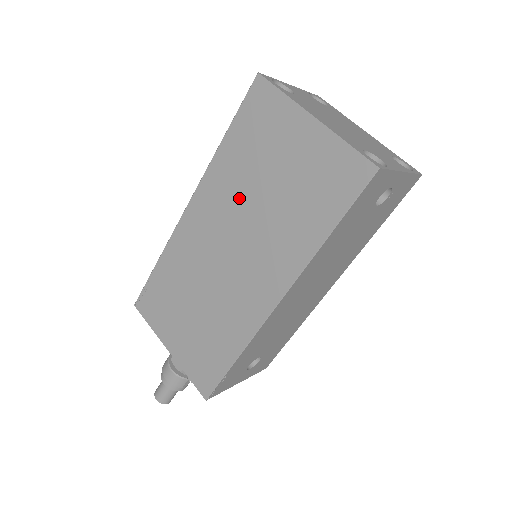
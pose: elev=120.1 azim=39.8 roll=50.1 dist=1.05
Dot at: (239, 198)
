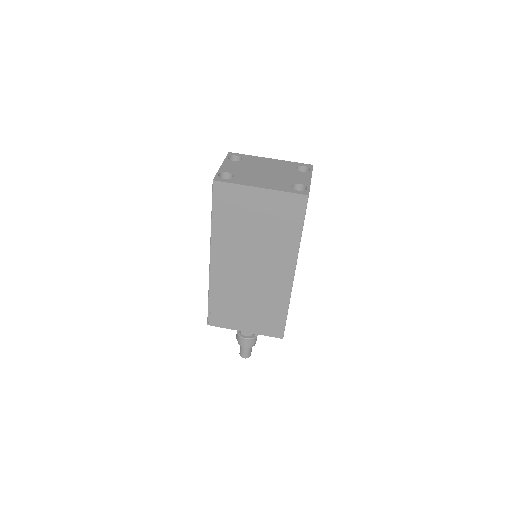
Dot at: (241, 242)
